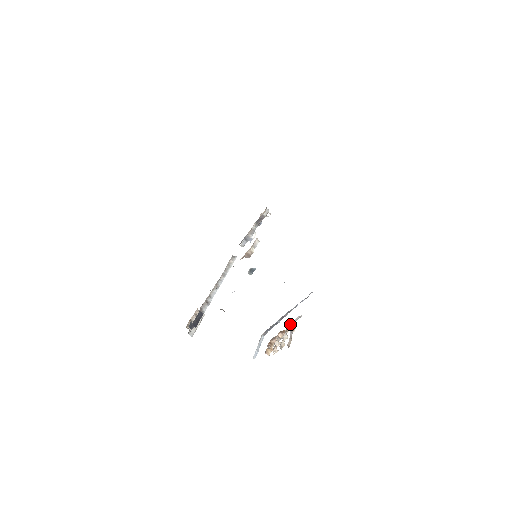
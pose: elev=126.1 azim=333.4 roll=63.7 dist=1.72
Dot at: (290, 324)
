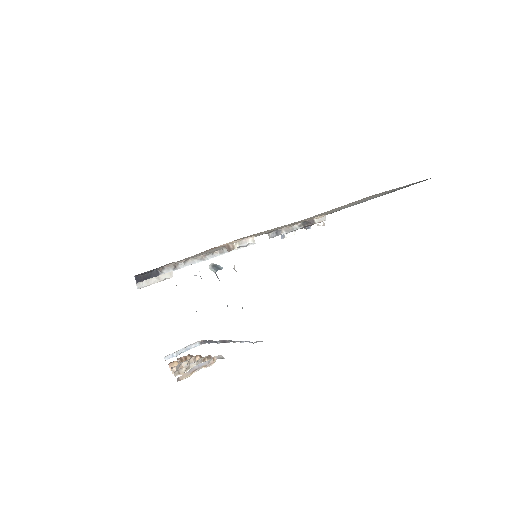
Dot at: (210, 356)
